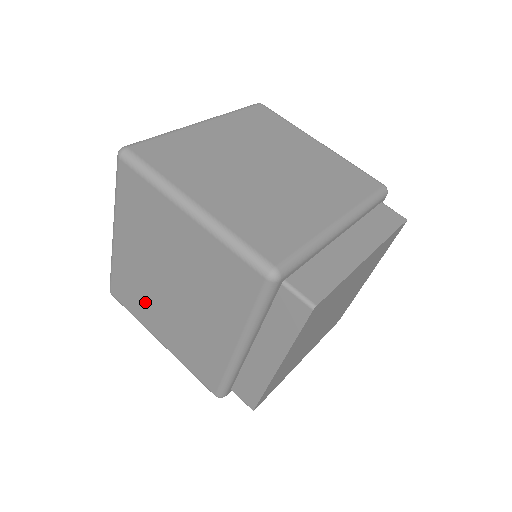
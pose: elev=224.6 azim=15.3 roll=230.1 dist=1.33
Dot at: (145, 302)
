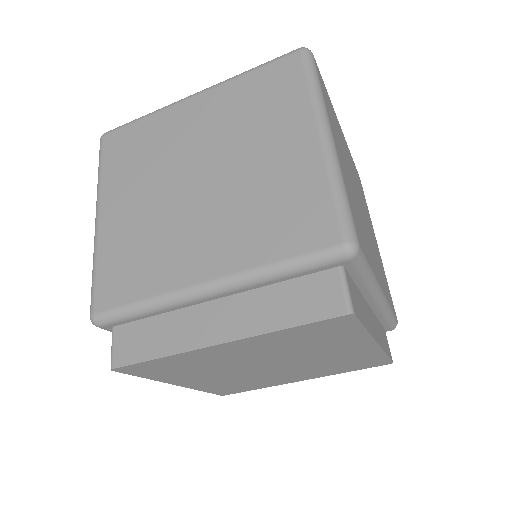
Dot at: (139, 170)
